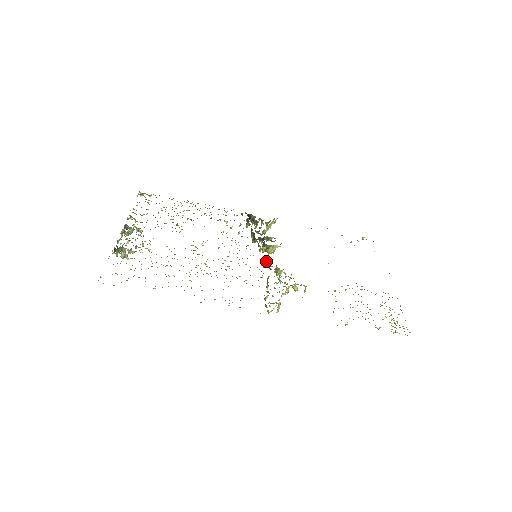
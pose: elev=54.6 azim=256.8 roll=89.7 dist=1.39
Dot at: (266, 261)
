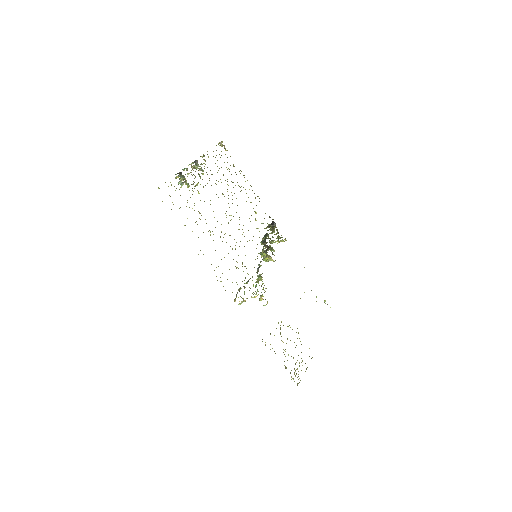
Dot at: (259, 264)
